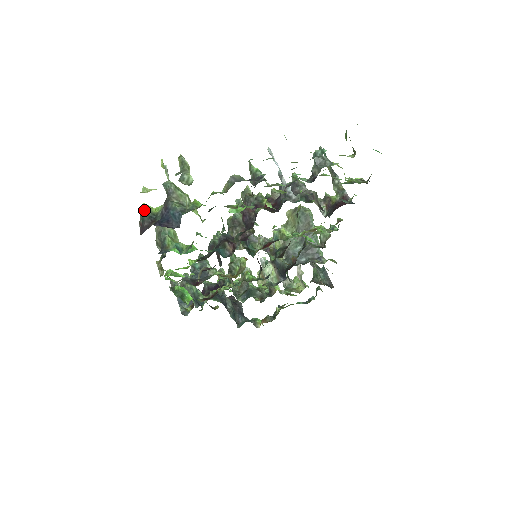
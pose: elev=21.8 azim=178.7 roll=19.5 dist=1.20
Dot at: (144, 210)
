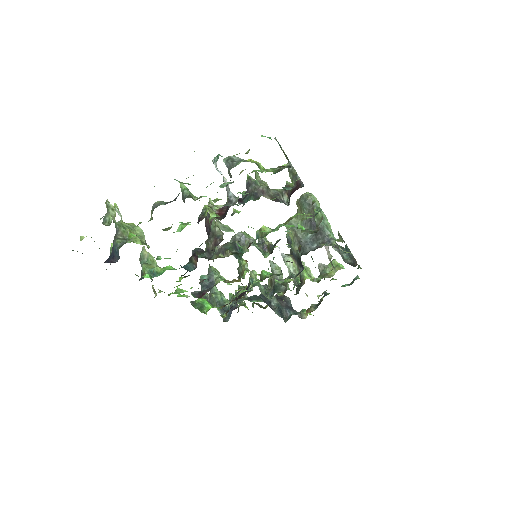
Dot at: (111, 249)
